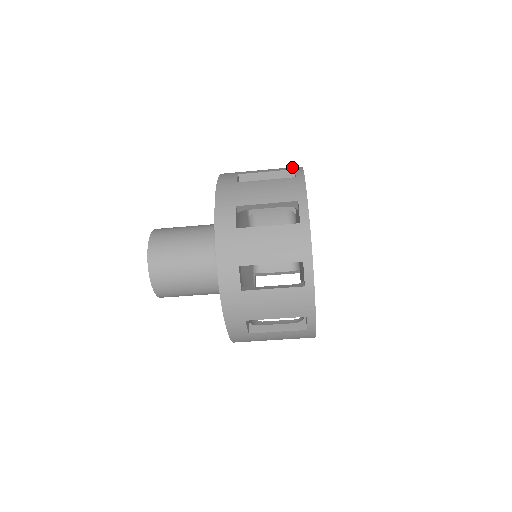
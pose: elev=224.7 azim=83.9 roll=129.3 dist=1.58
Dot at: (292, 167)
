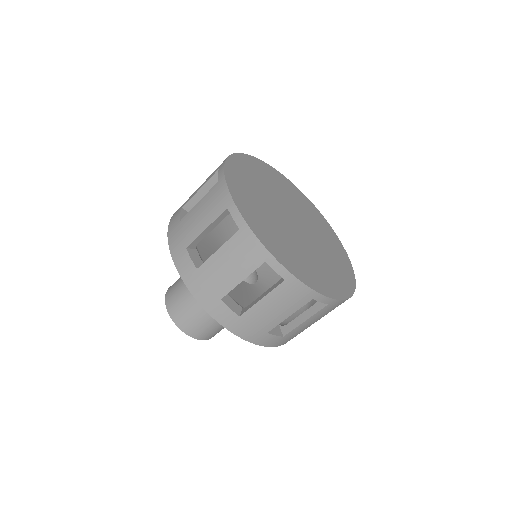
Dot at: occluded
